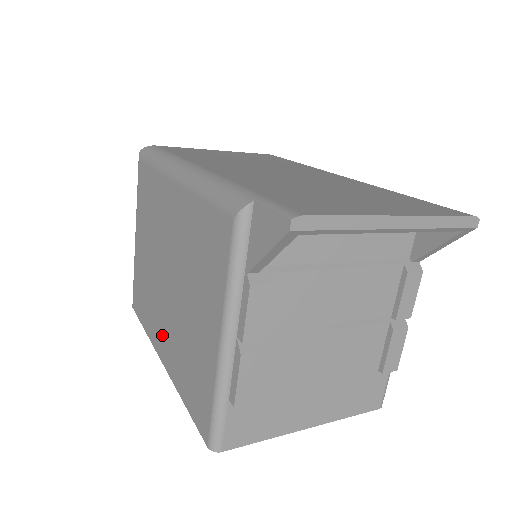
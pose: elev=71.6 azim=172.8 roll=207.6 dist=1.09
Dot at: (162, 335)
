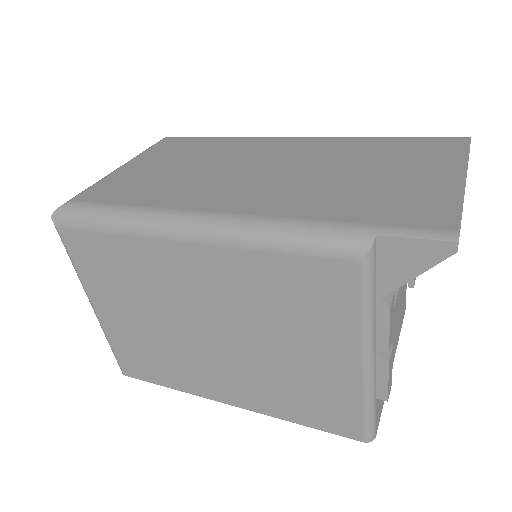
Dot at: (222, 384)
